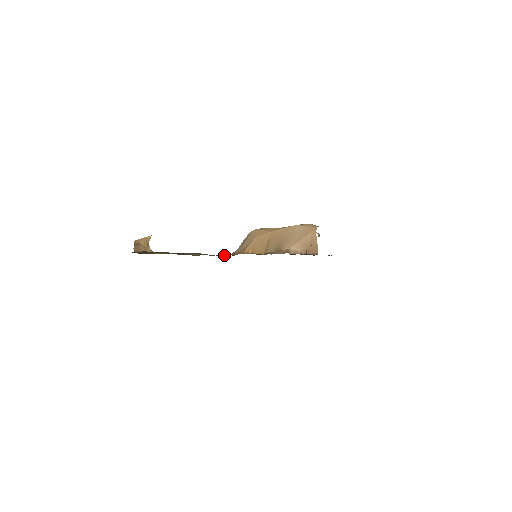
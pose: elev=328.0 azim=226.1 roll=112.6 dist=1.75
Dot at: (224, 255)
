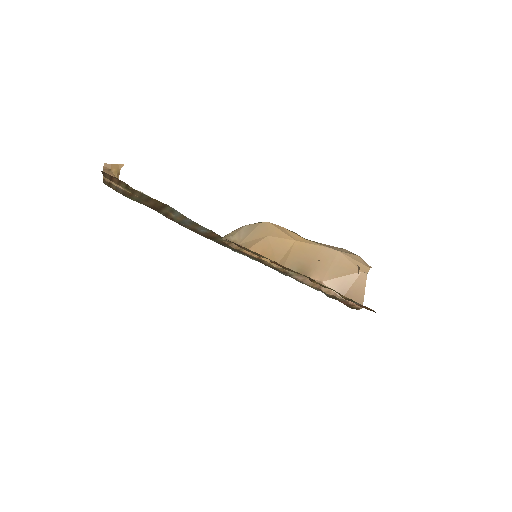
Dot at: (211, 233)
